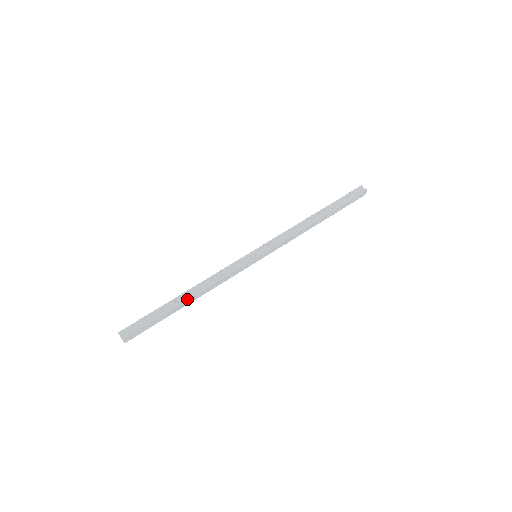
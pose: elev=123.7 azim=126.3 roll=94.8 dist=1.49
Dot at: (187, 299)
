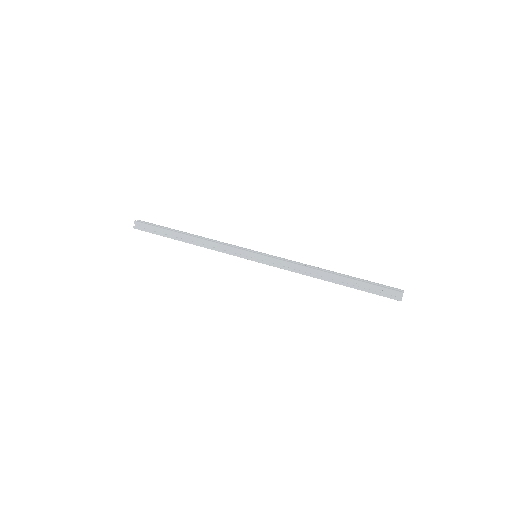
Dot at: (186, 234)
